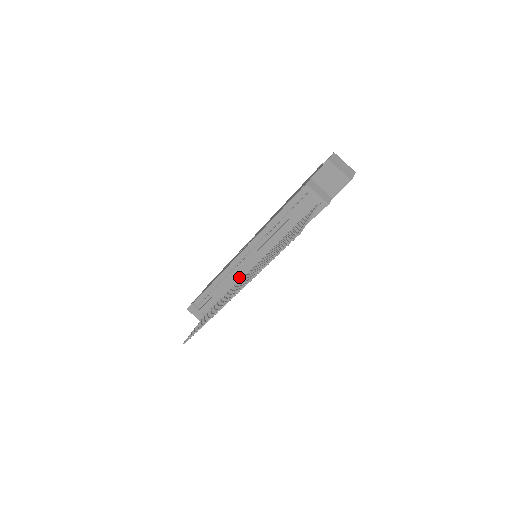
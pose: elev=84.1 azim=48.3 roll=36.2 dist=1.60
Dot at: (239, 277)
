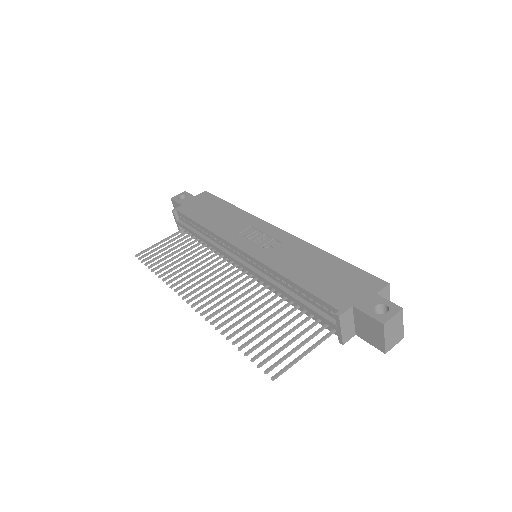
Dot at: occluded
